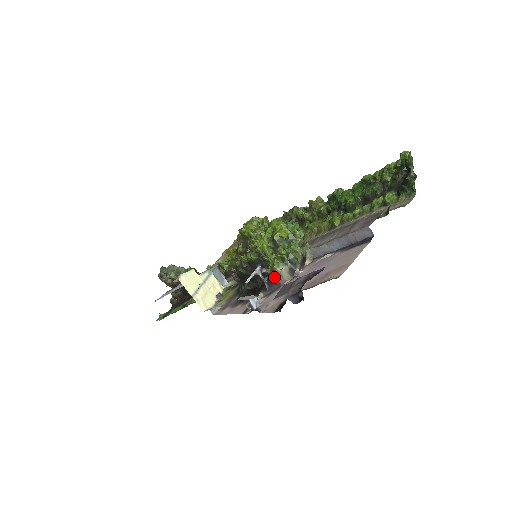
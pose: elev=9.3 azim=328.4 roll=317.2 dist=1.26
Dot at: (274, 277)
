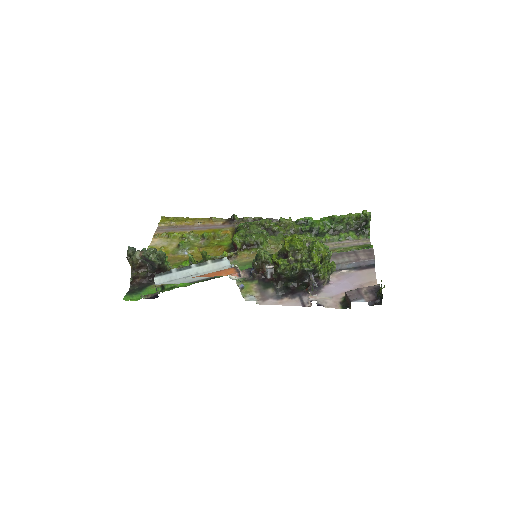
Dot at: (322, 282)
